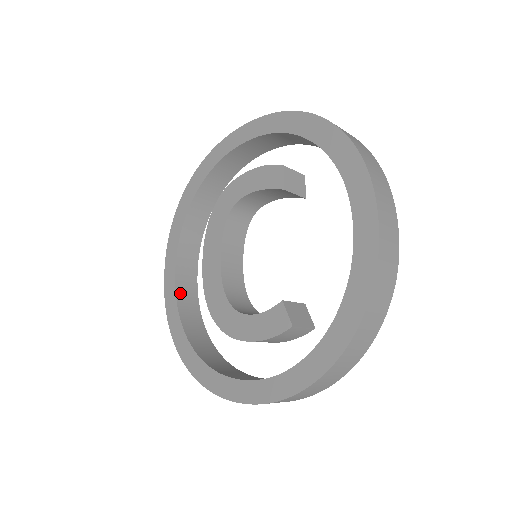
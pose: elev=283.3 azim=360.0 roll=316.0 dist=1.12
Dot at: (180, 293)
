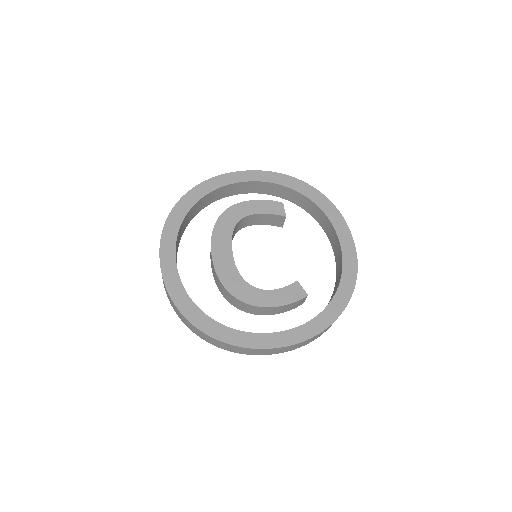
Dot at: (179, 278)
